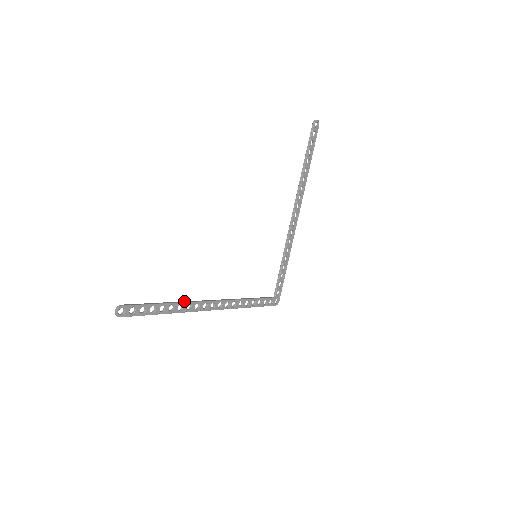
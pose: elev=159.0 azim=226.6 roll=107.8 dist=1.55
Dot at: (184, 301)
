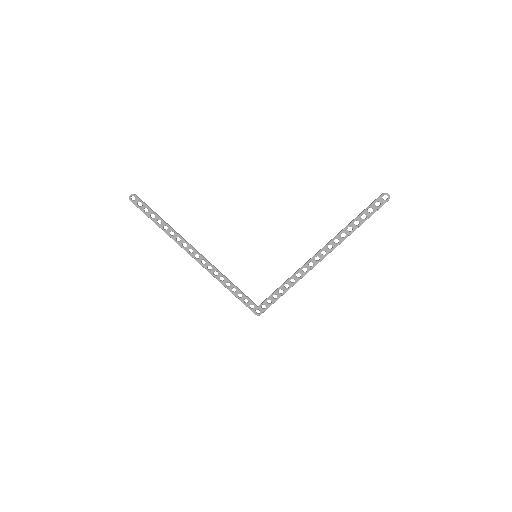
Dot at: (178, 233)
